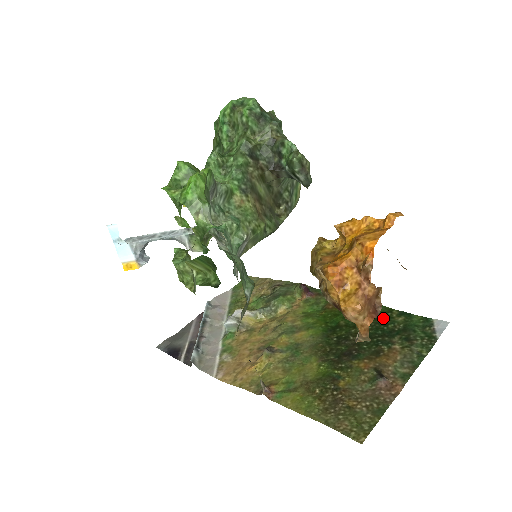
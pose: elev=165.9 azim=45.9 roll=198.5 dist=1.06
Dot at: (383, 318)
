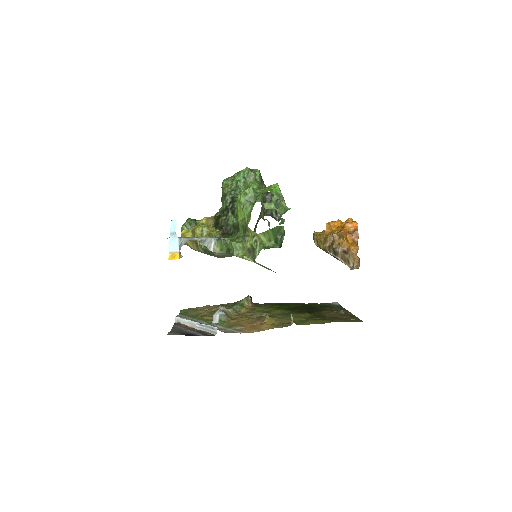
Dot at: (307, 305)
